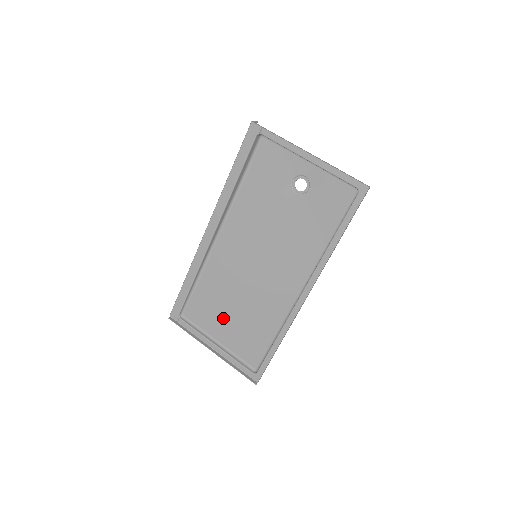
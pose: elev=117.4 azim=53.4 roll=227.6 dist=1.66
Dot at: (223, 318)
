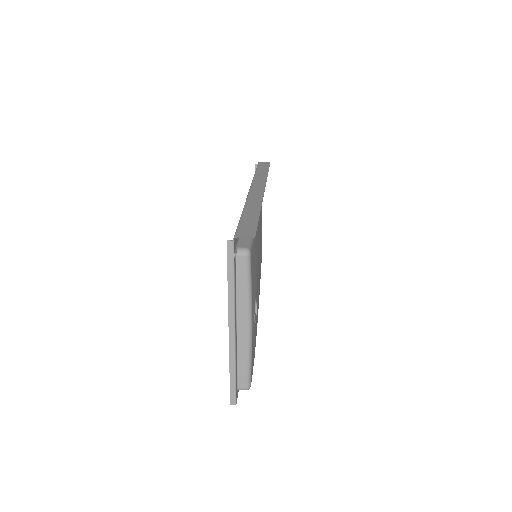
Dot at: (261, 223)
